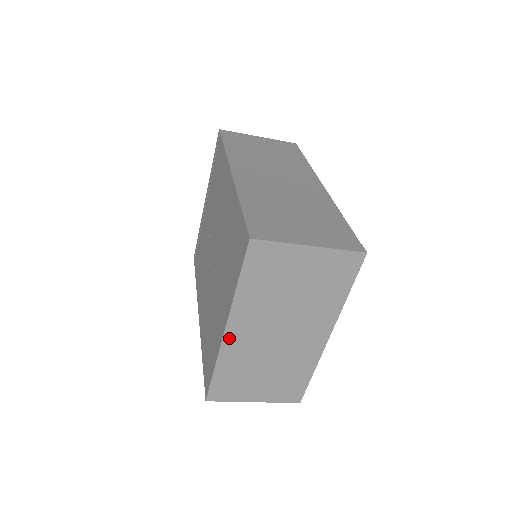
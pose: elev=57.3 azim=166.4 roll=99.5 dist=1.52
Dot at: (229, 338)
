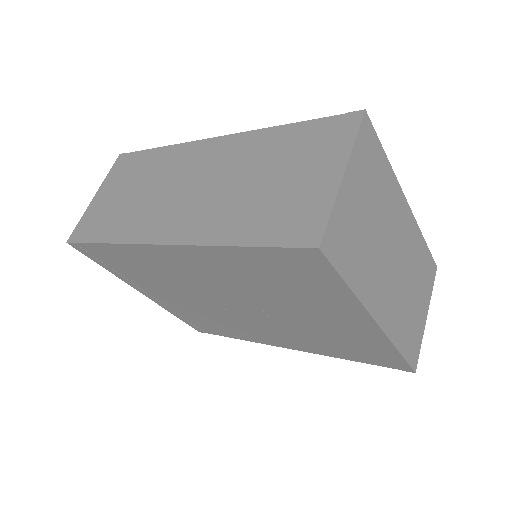
Dot at: (384, 322)
